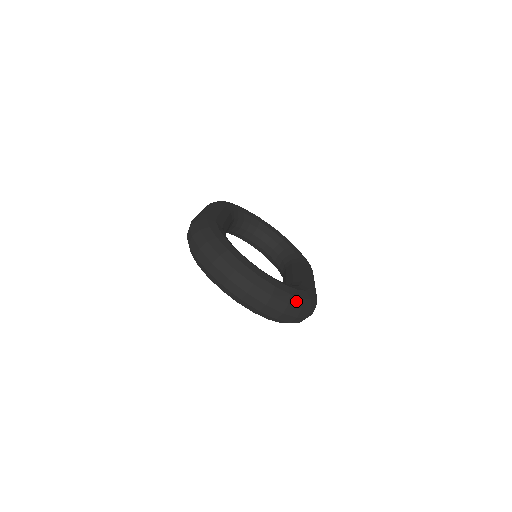
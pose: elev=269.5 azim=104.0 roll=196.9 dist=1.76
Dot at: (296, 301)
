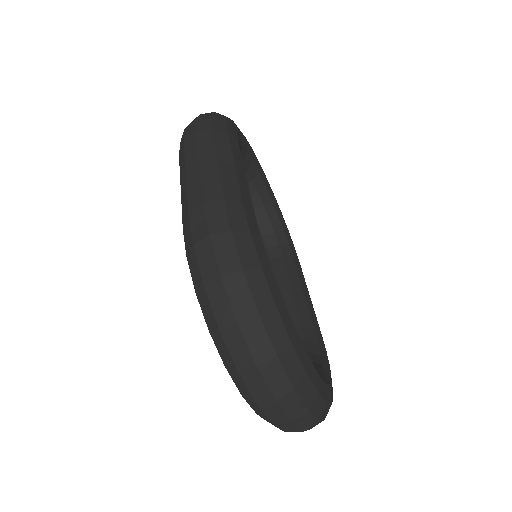
Dot at: occluded
